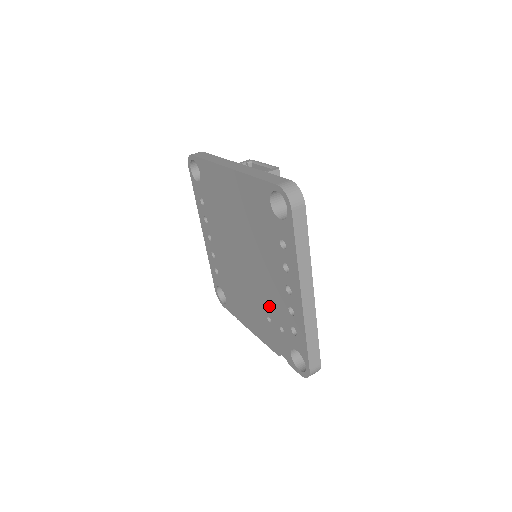
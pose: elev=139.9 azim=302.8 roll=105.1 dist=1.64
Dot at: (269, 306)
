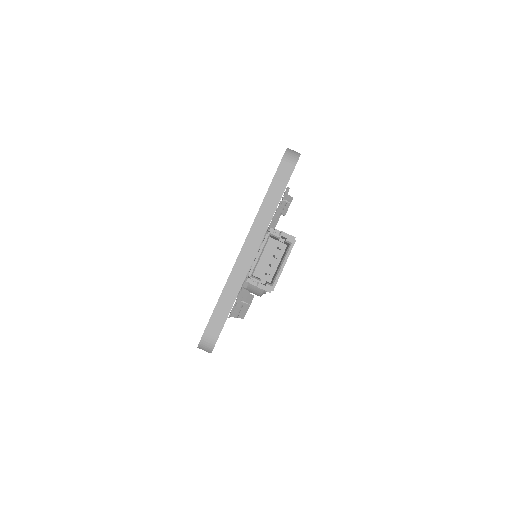
Dot at: occluded
